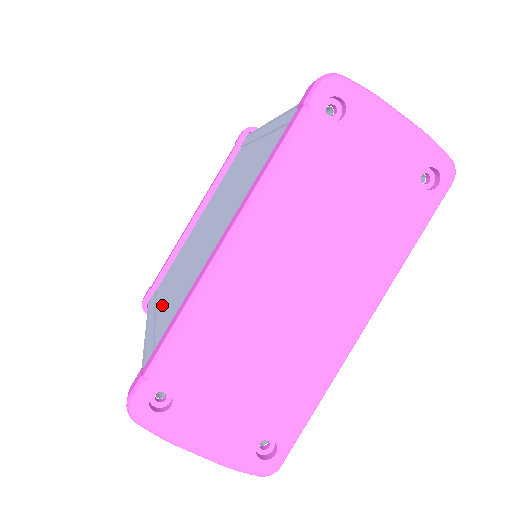
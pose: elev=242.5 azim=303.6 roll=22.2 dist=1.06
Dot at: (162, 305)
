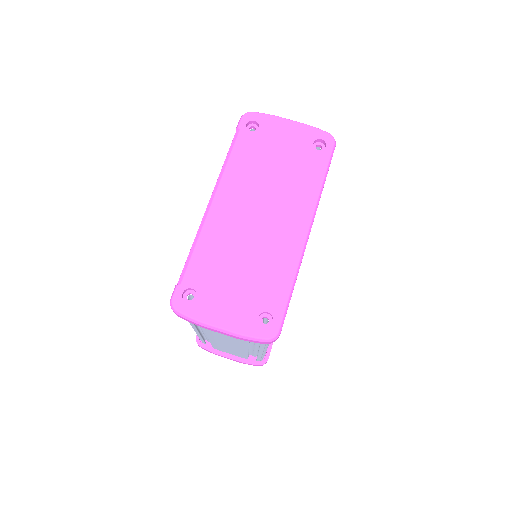
Dot at: occluded
